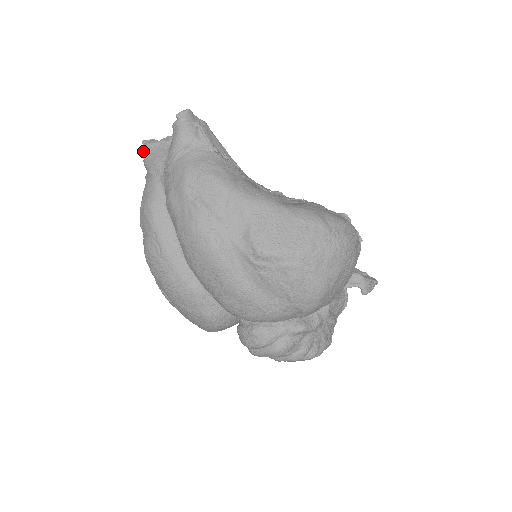
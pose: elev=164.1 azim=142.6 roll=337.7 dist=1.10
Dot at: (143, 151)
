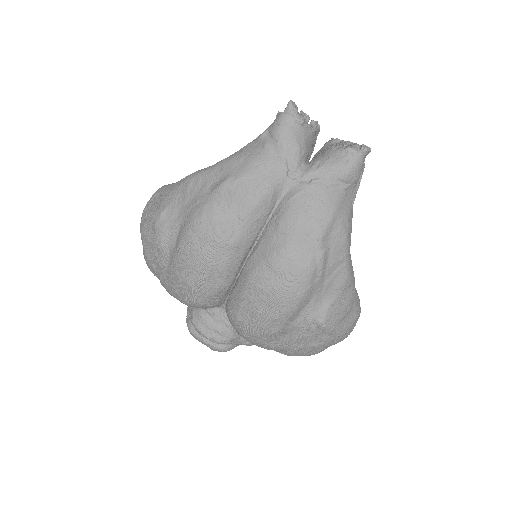
Dot at: (285, 116)
